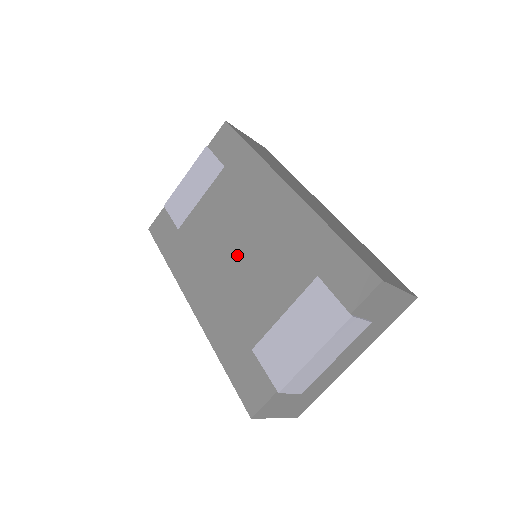
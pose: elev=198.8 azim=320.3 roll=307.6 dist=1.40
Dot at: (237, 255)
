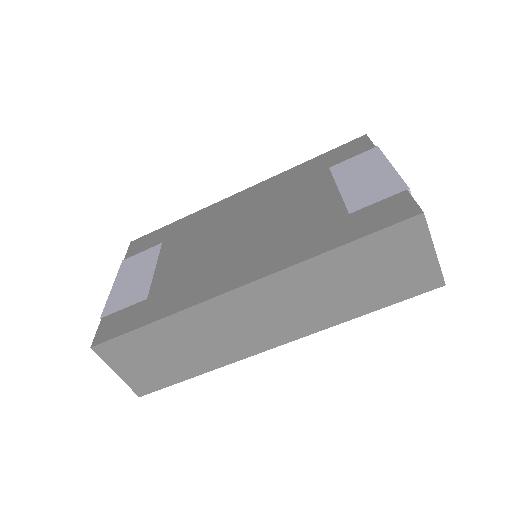
Dot at: (248, 229)
